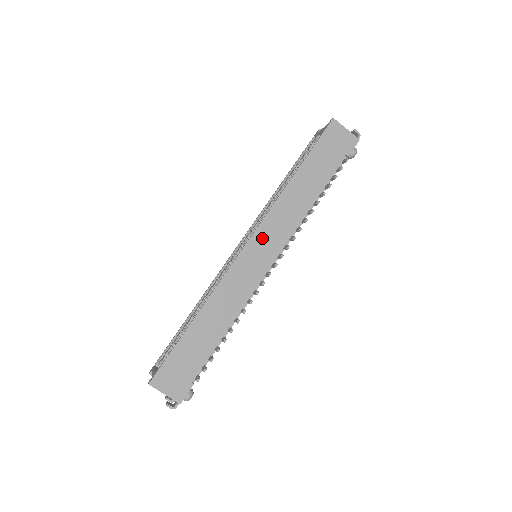
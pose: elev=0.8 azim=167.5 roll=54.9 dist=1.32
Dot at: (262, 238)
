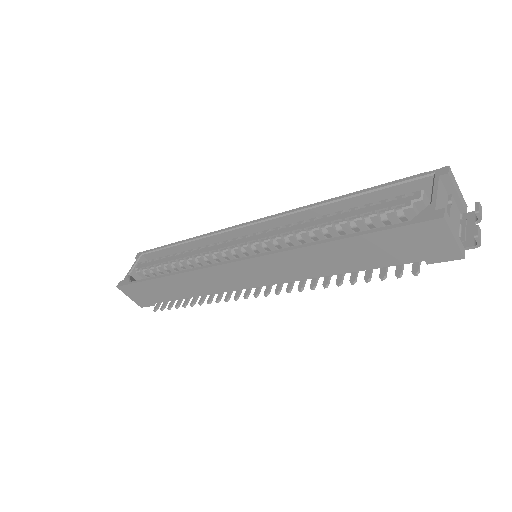
Dot at: (255, 267)
